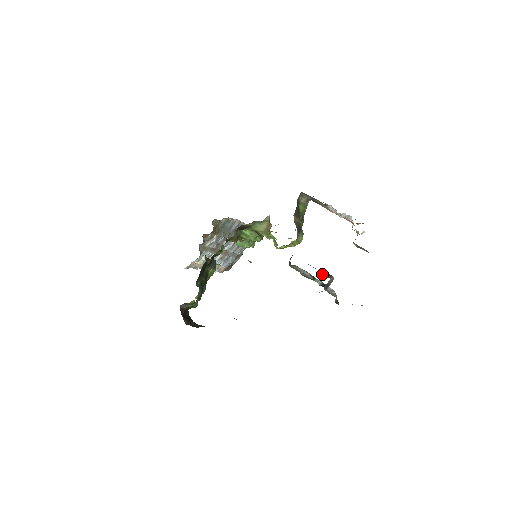
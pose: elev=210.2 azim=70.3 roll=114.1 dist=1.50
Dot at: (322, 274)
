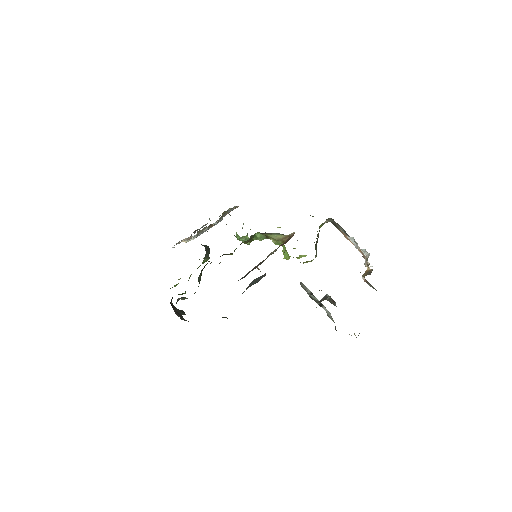
Dot at: (328, 299)
